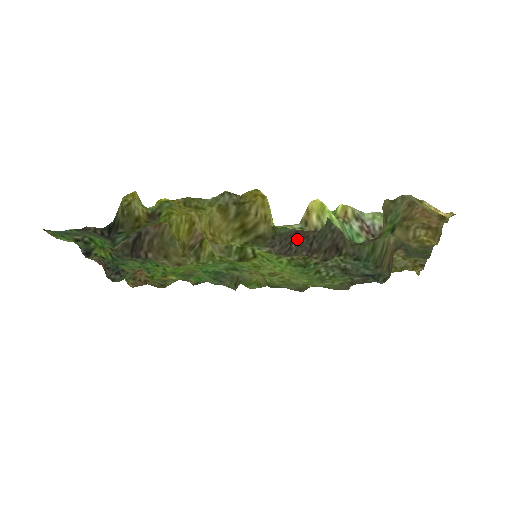
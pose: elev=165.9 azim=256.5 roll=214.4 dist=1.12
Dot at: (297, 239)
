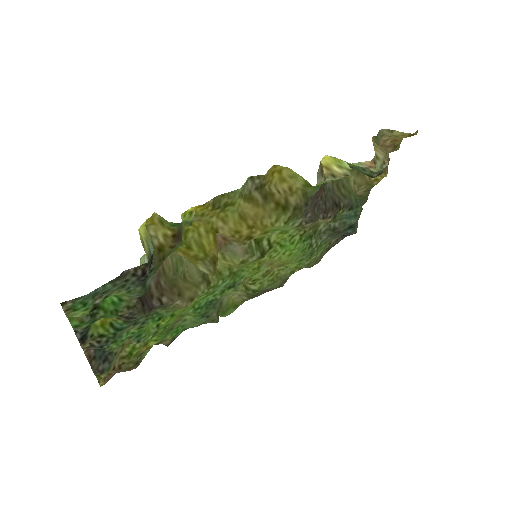
Dot at: (316, 202)
